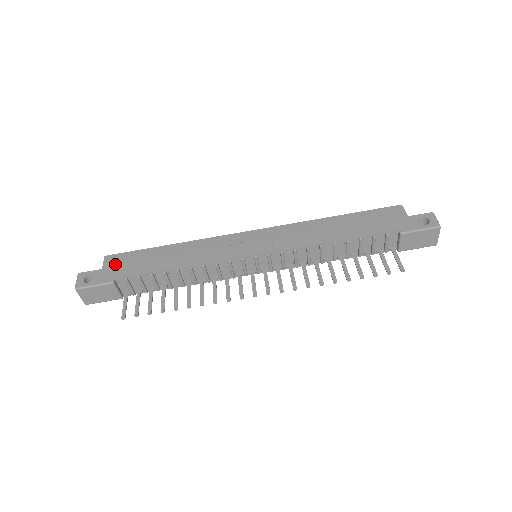
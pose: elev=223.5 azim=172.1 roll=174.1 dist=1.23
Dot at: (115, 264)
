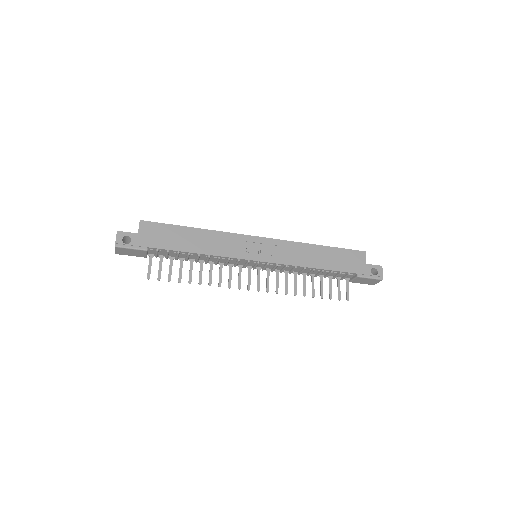
Dot at: (149, 232)
